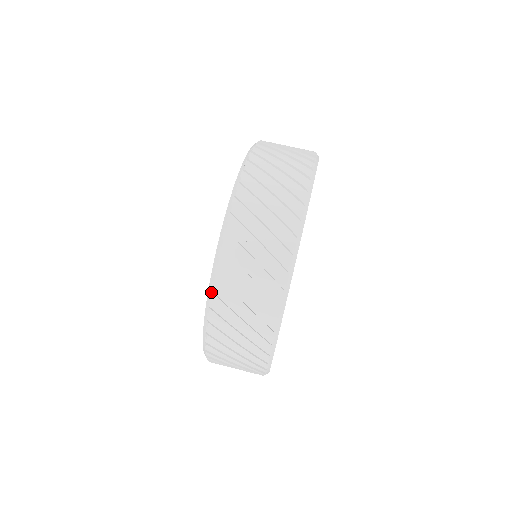
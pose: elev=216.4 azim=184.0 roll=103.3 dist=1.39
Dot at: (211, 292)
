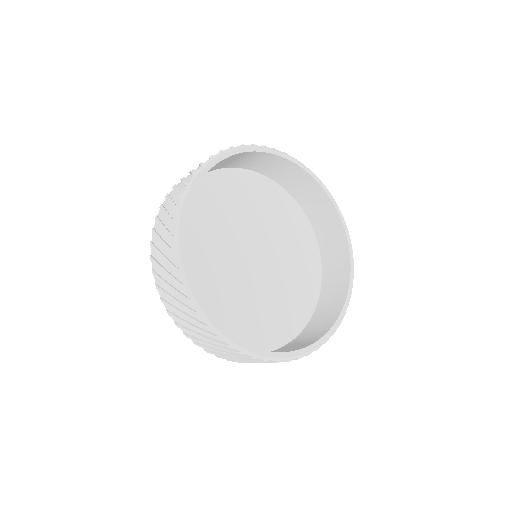
Dot at: (167, 311)
